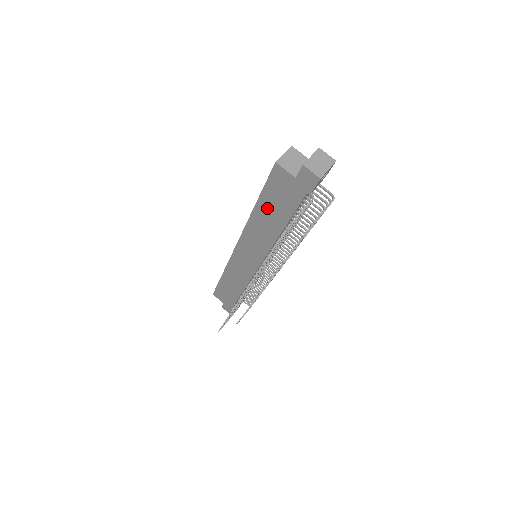
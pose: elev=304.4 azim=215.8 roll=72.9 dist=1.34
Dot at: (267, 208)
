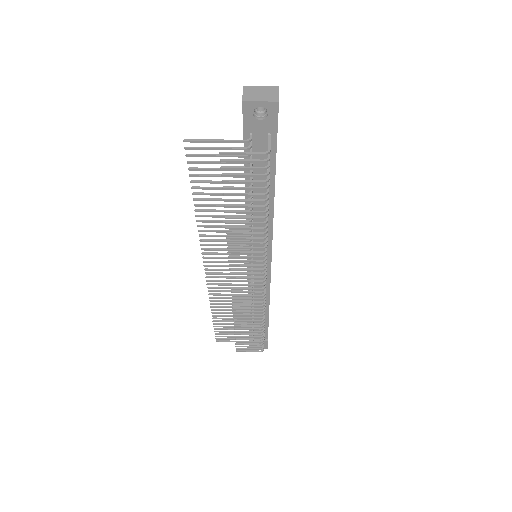
Dot at: occluded
